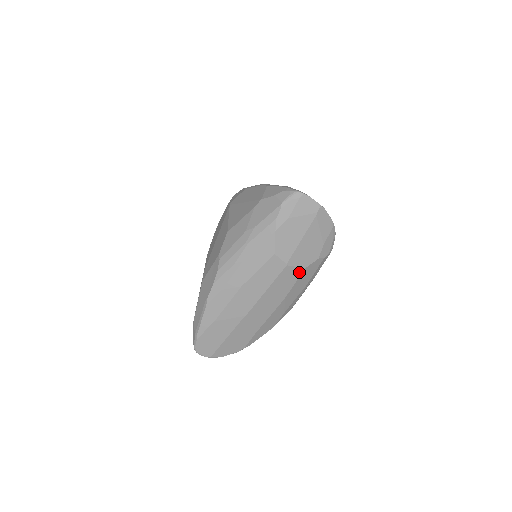
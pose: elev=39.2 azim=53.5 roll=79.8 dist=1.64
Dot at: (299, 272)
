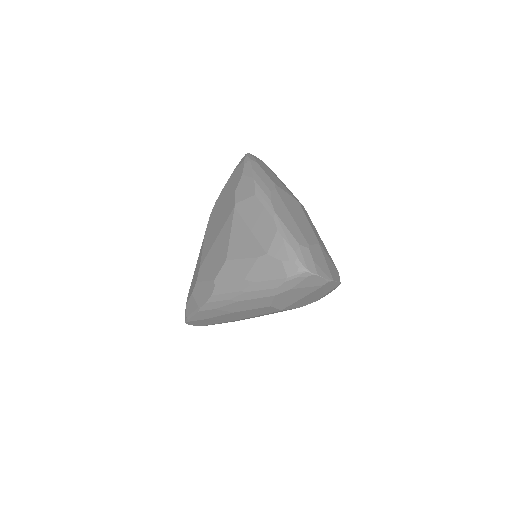
Dot at: occluded
